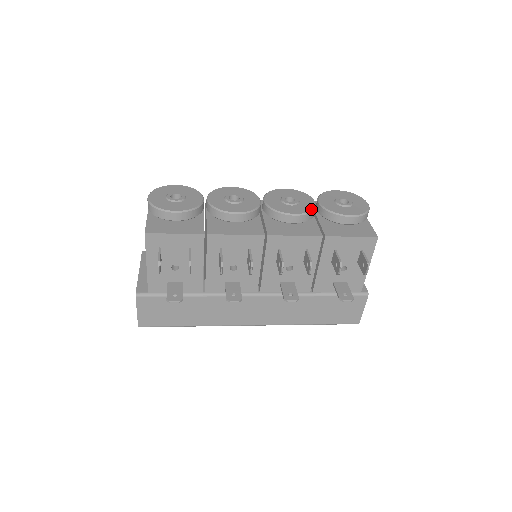
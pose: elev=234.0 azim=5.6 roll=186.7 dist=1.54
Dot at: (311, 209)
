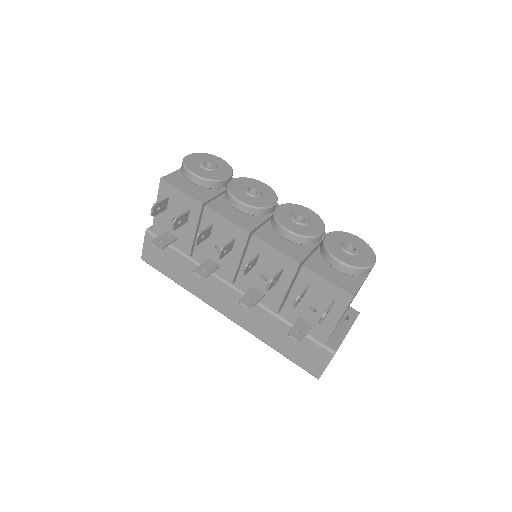
Dot at: (309, 235)
